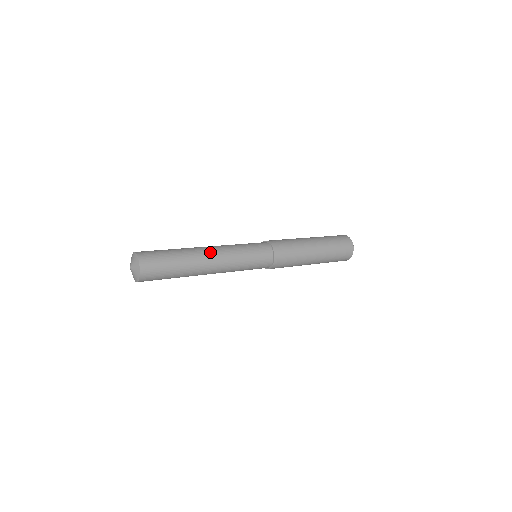
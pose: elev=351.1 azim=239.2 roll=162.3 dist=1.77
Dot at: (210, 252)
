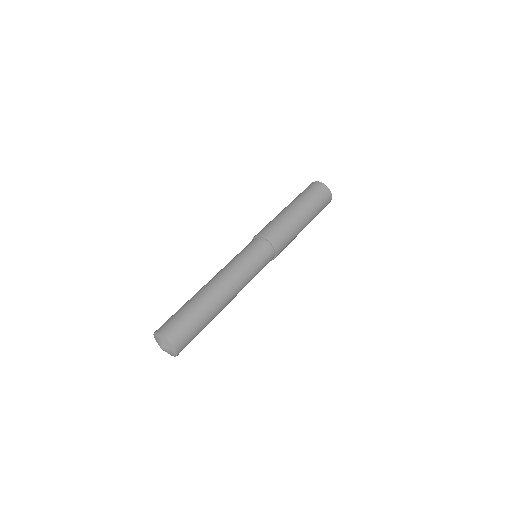
Dot at: (216, 282)
